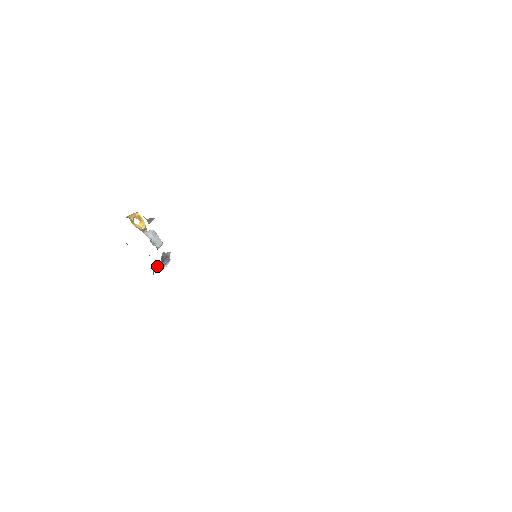
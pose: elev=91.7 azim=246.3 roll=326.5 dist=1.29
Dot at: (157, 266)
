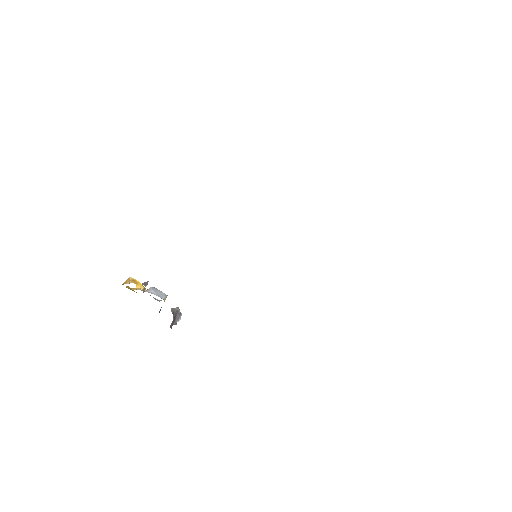
Dot at: (172, 322)
